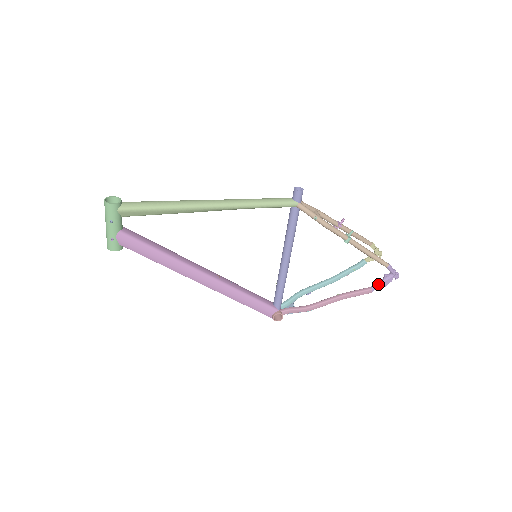
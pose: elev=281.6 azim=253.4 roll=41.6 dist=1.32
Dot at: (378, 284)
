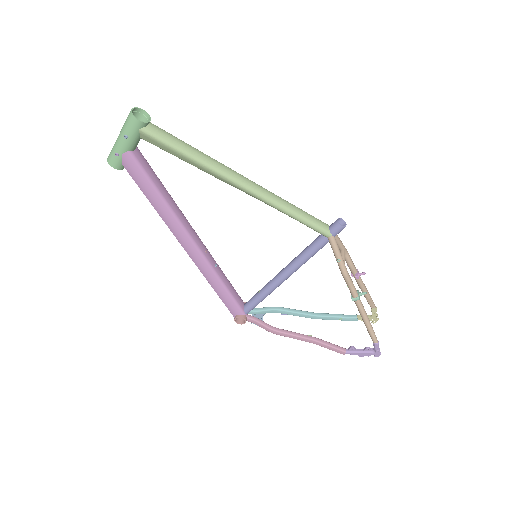
Dot at: (355, 351)
